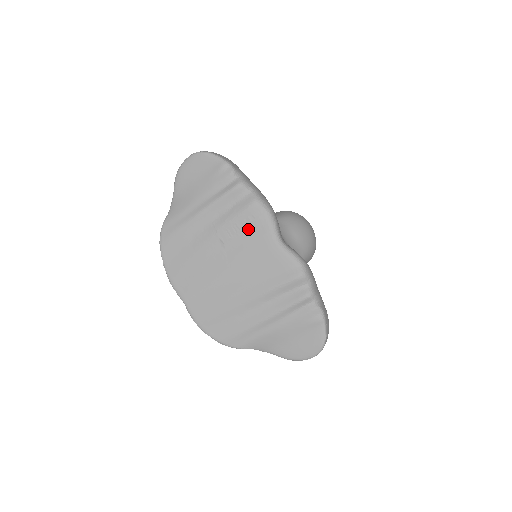
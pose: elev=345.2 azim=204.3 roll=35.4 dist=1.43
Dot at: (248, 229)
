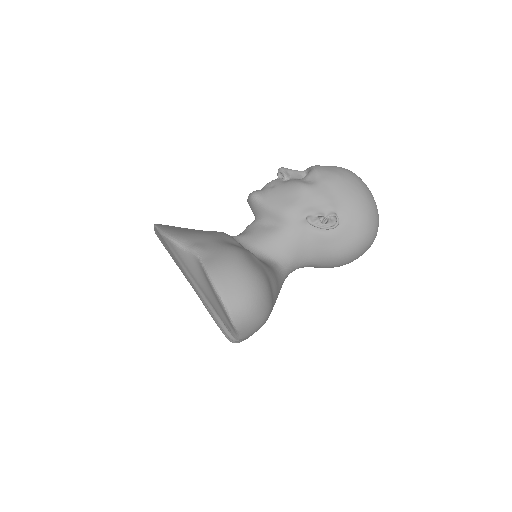
Dot at: occluded
